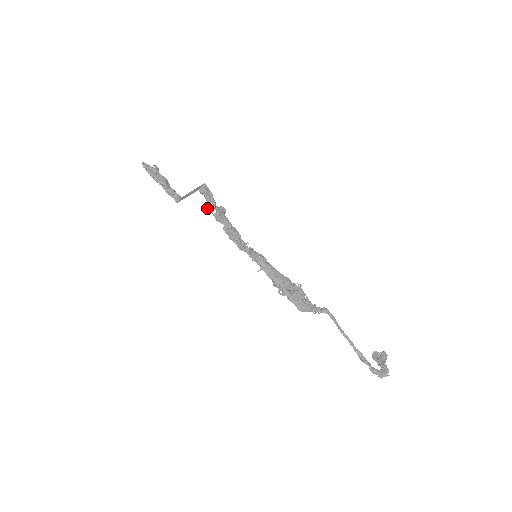
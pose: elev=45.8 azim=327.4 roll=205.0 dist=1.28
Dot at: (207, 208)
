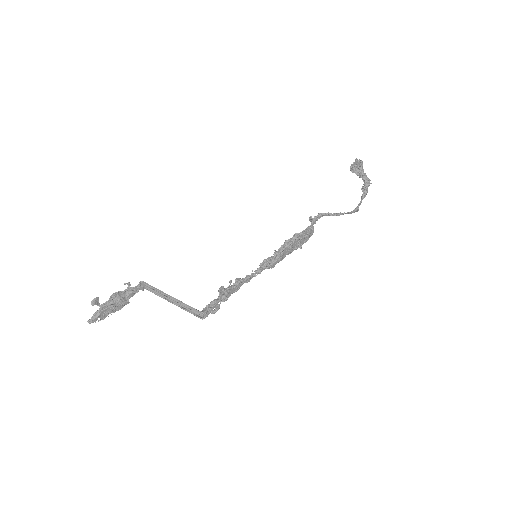
Dot at: occluded
